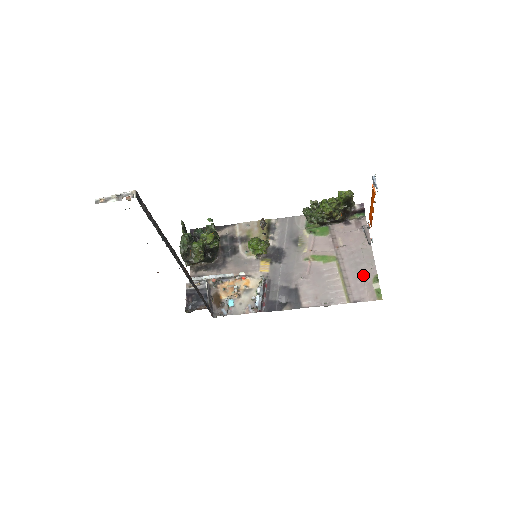
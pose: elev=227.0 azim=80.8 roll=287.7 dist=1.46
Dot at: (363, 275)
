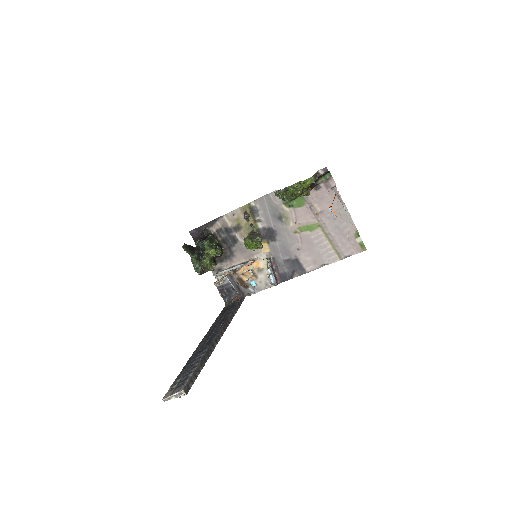
Dot at: (346, 234)
